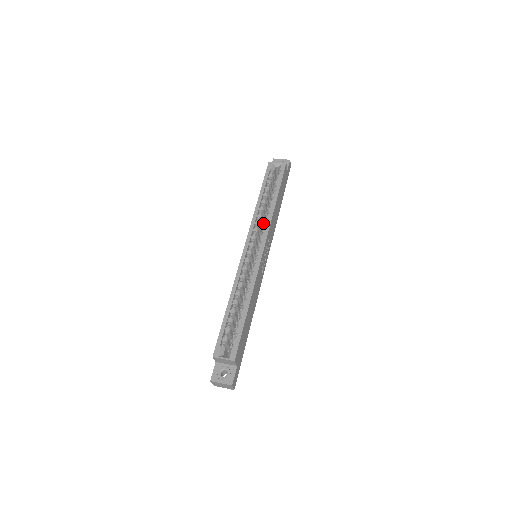
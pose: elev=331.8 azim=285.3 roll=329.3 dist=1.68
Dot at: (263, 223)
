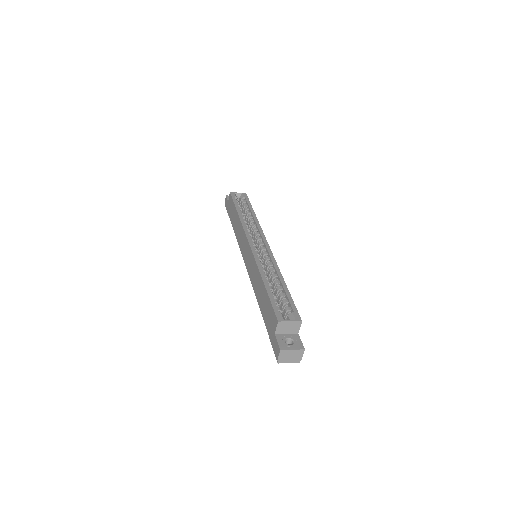
Dot at: occluded
